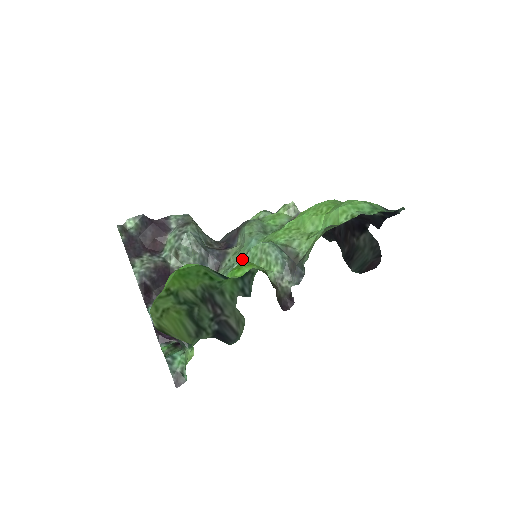
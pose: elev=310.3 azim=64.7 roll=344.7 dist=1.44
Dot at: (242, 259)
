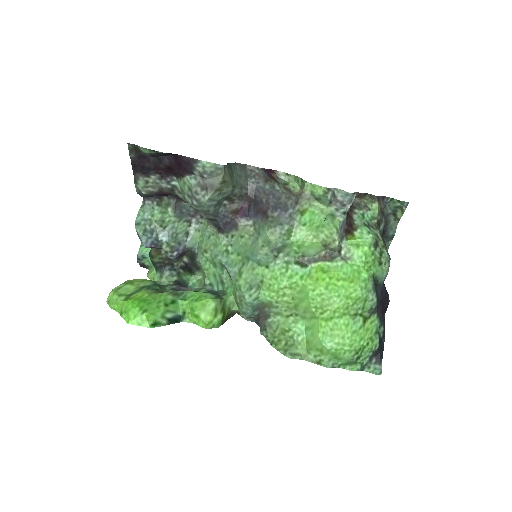
Dot at: (228, 272)
